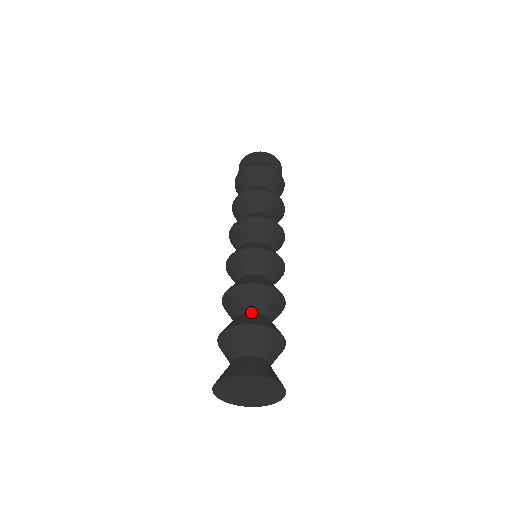
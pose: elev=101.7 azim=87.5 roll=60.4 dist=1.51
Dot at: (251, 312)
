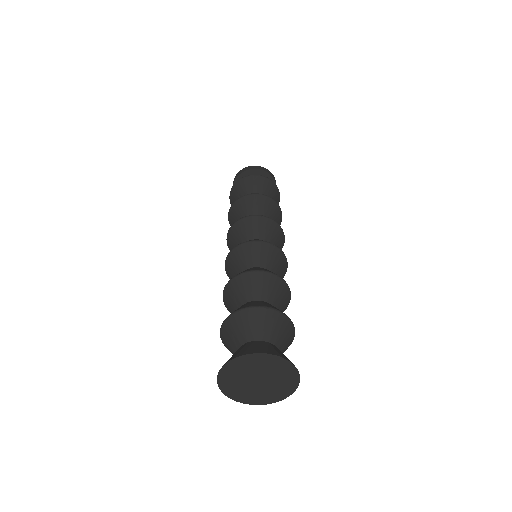
Dot at: (255, 300)
